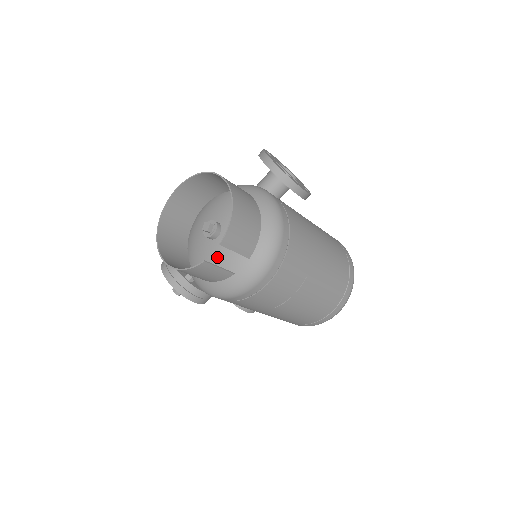
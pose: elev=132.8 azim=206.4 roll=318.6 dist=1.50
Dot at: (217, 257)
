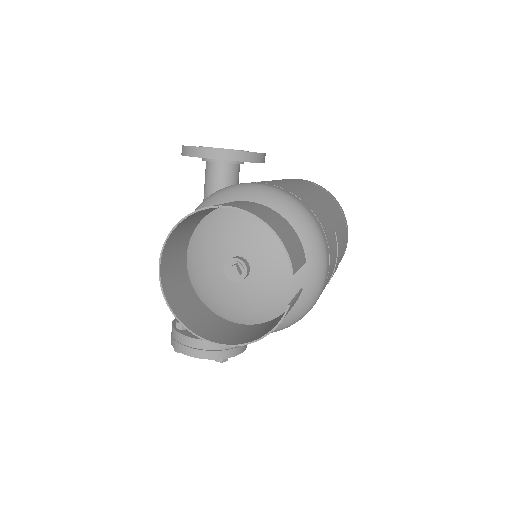
Dot at: (269, 290)
